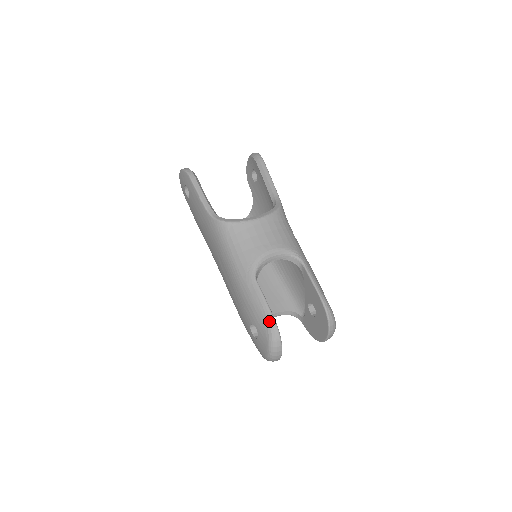
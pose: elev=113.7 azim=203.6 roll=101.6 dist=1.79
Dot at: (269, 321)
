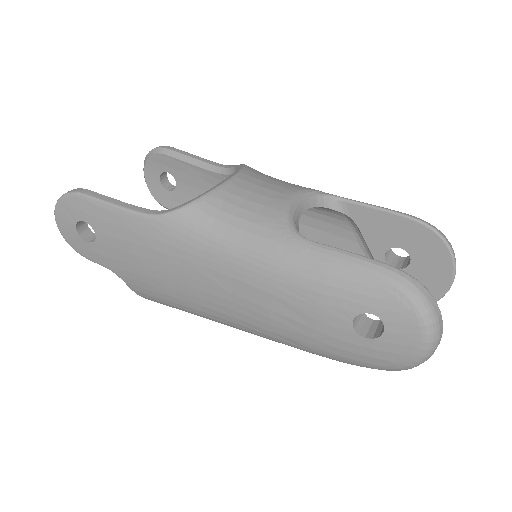
Dot at: (389, 274)
